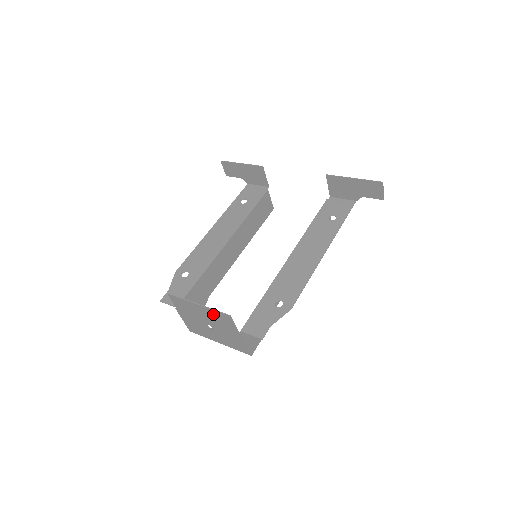
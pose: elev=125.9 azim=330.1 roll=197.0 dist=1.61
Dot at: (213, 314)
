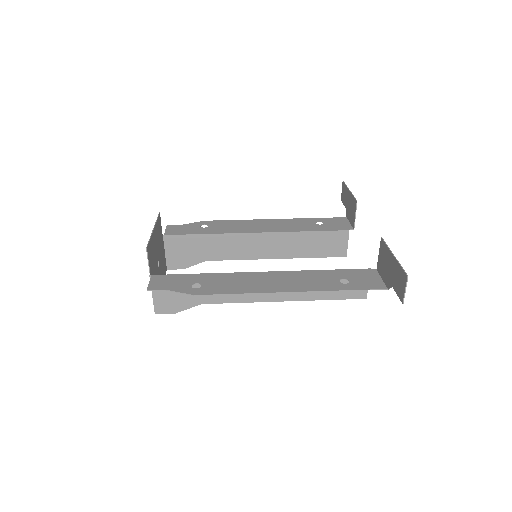
Dot at: (152, 244)
